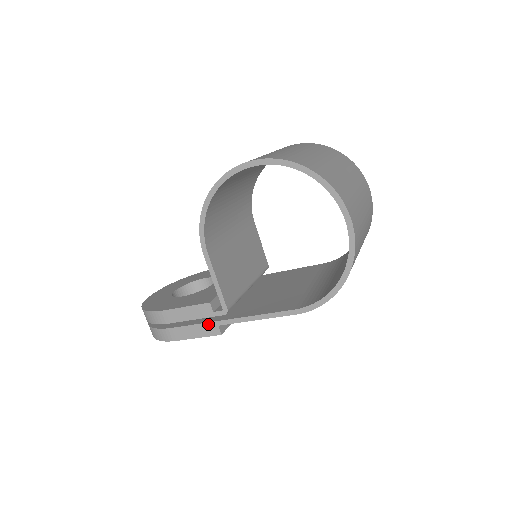
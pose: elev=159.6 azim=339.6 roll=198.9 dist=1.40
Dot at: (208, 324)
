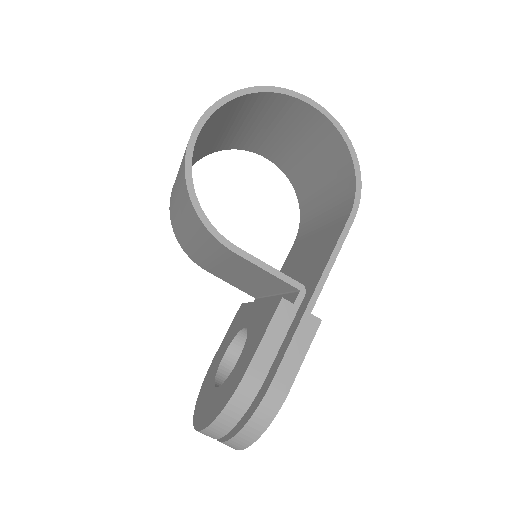
Dot at: (301, 324)
